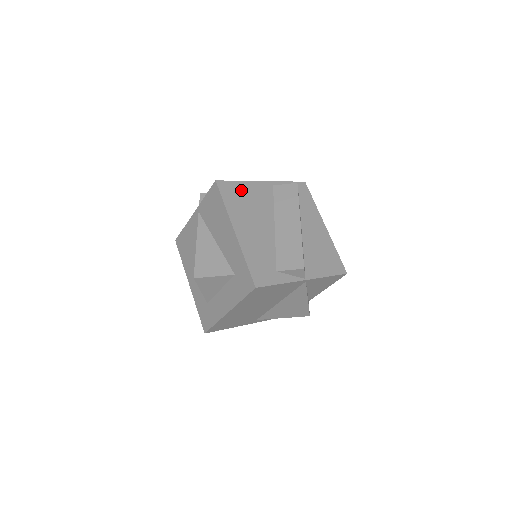
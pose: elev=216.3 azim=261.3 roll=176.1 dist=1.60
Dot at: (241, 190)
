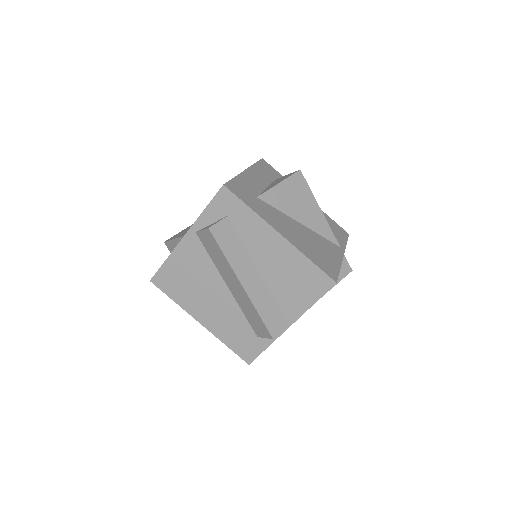
Dot at: (174, 271)
